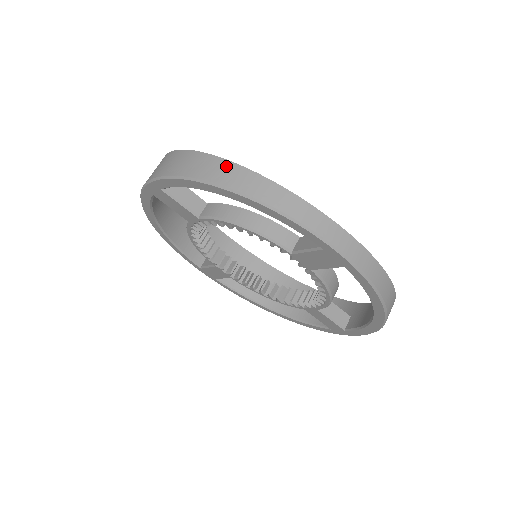
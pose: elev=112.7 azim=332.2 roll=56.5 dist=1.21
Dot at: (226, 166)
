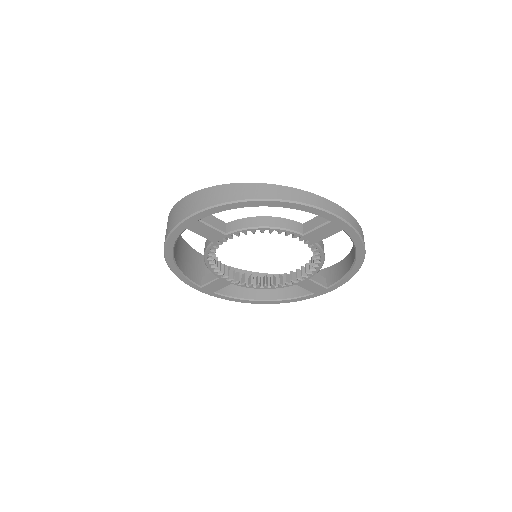
Dot at: (257, 187)
